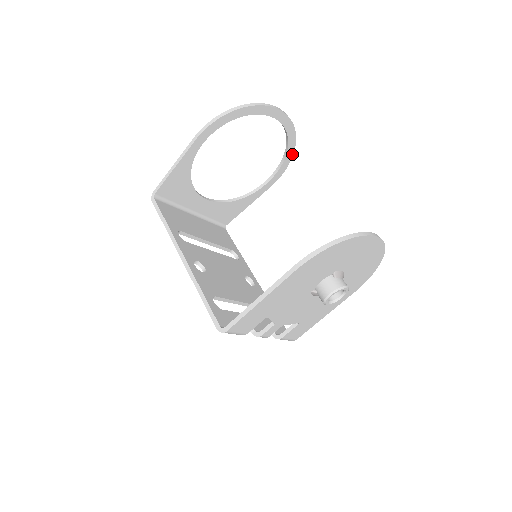
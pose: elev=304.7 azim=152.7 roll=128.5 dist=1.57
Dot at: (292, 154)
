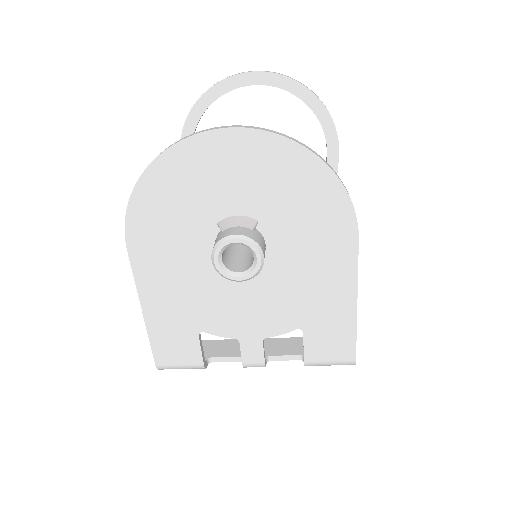
Dot at: (320, 103)
